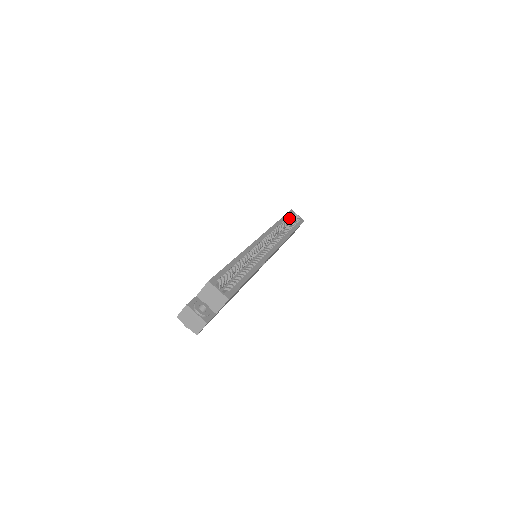
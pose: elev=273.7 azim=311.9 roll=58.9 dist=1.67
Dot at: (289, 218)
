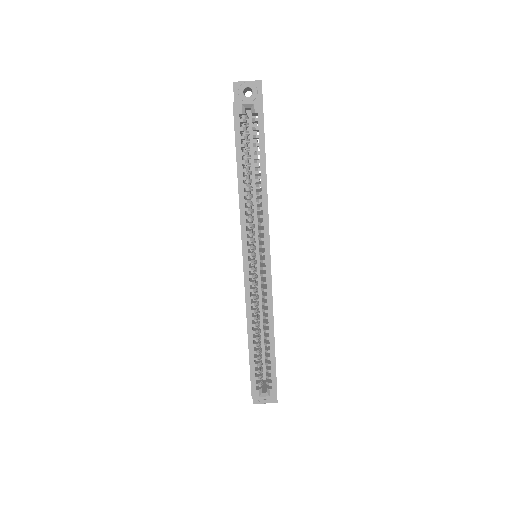
Dot at: occluded
